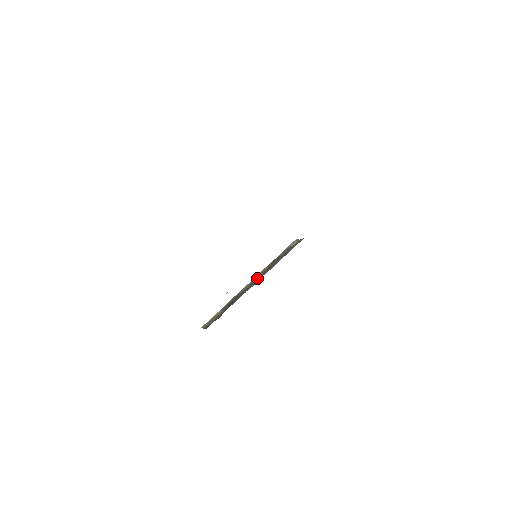
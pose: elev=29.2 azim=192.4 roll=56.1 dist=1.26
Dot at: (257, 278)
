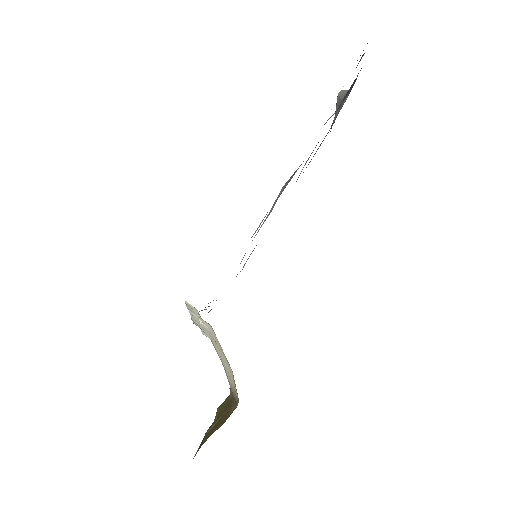
Dot at: occluded
